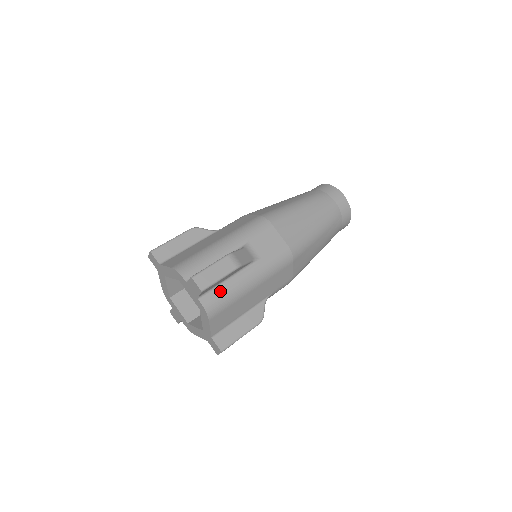
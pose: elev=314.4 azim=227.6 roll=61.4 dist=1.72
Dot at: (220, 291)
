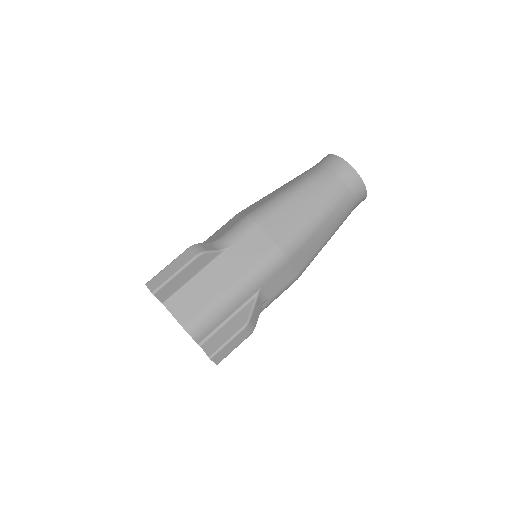
Dot at: occluded
